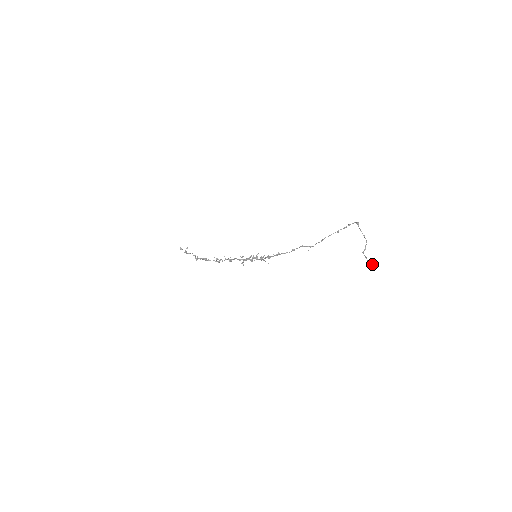
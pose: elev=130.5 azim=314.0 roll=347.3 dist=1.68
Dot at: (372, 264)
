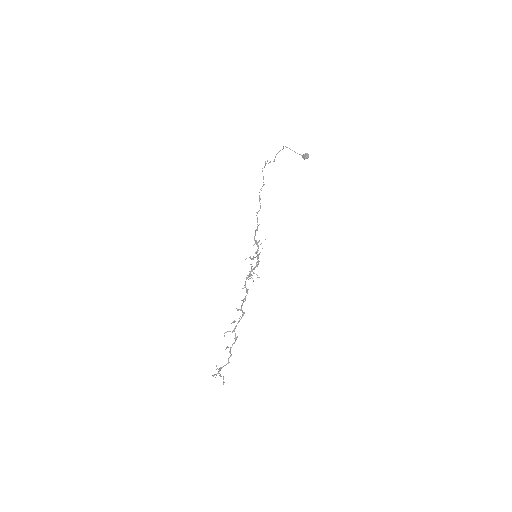
Dot at: (305, 154)
